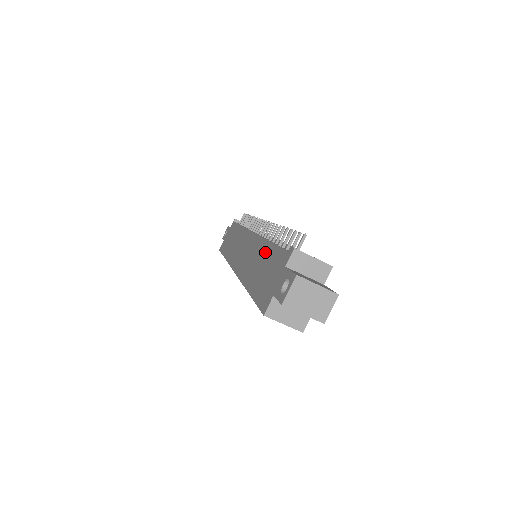
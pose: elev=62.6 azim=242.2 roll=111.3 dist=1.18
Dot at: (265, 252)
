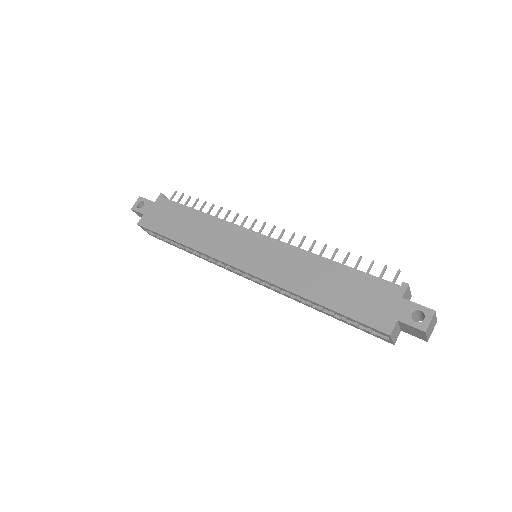
Dot at: (332, 270)
